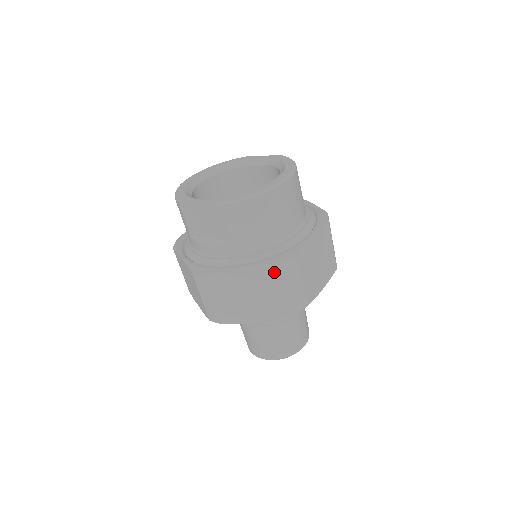
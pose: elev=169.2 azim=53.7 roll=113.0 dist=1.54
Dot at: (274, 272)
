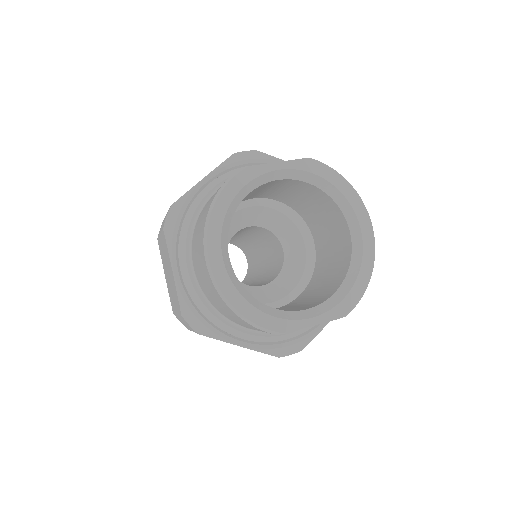
Dot at: occluded
